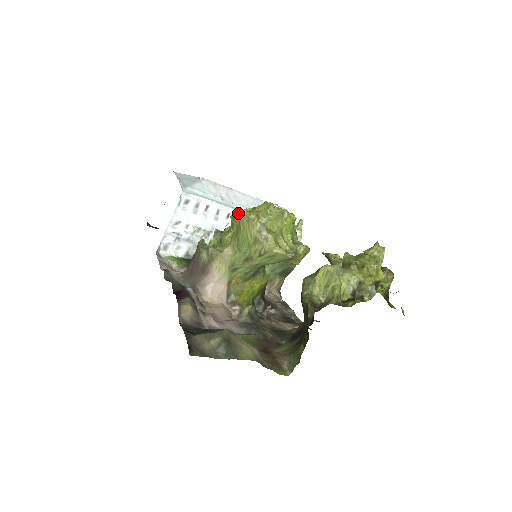
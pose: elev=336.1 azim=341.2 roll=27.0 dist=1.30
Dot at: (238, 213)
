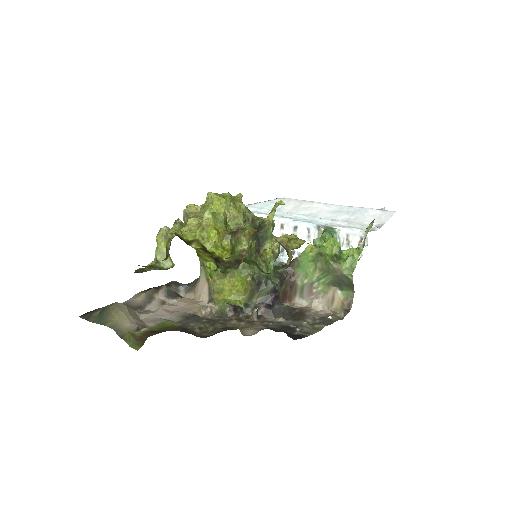
Dot at: occluded
